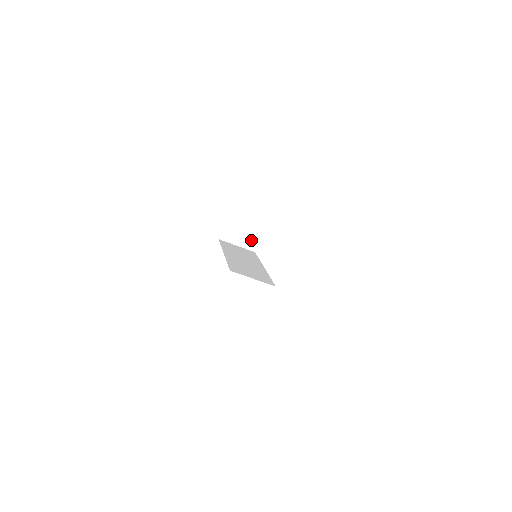
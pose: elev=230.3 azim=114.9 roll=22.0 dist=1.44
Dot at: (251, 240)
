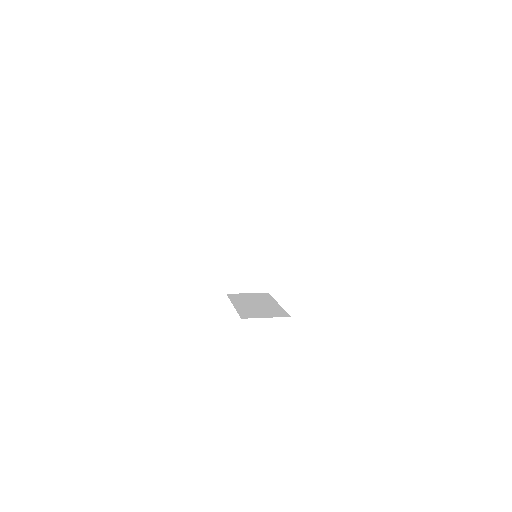
Dot at: occluded
